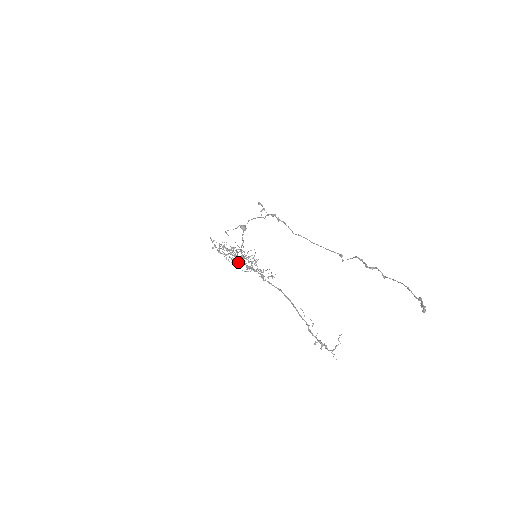
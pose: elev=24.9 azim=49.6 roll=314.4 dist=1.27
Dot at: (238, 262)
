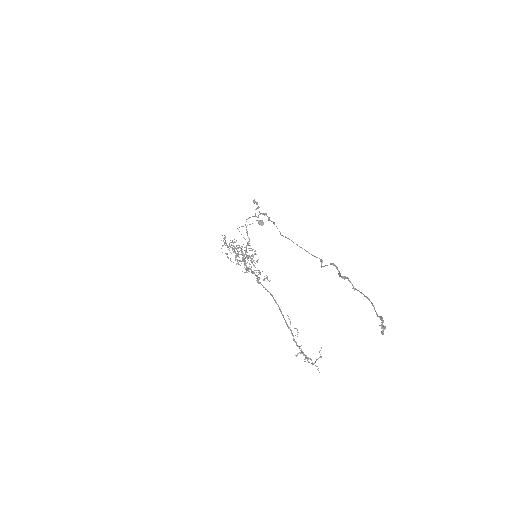
Dot at: (238, 262)
